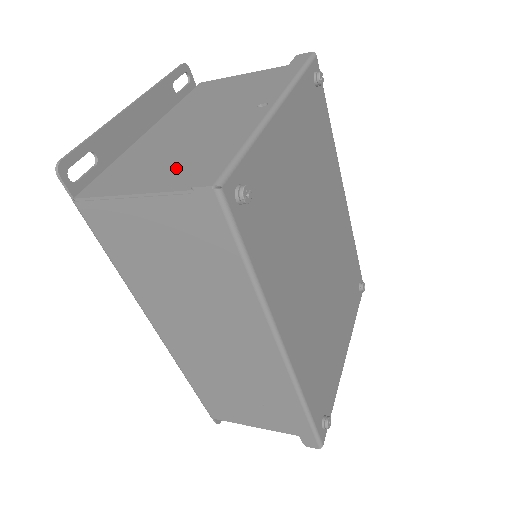
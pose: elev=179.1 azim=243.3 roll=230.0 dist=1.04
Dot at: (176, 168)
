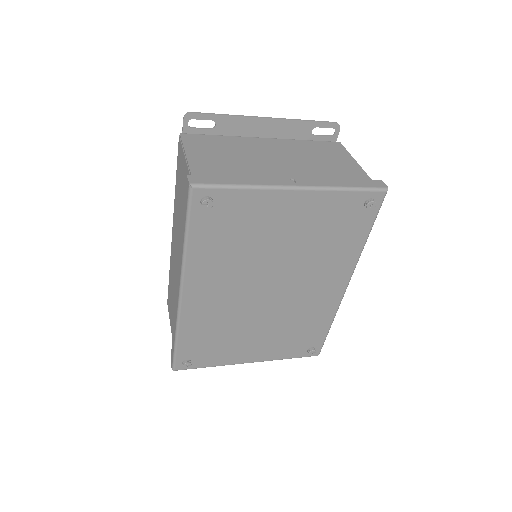
Dot at: (216, 164)
